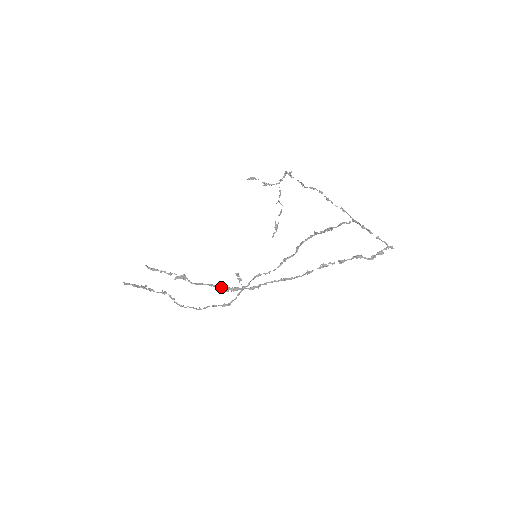
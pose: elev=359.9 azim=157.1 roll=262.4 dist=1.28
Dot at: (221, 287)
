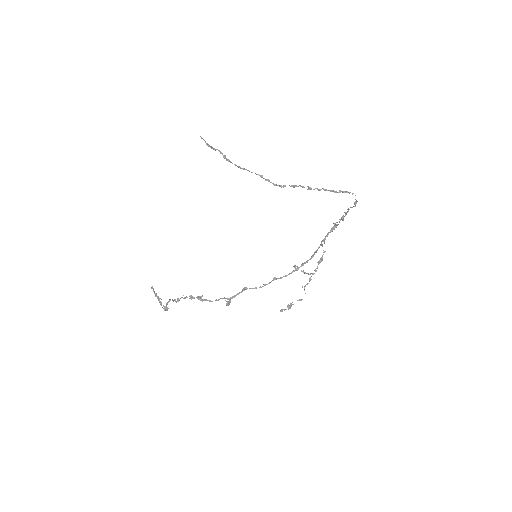
Dot at: (223, 155)
